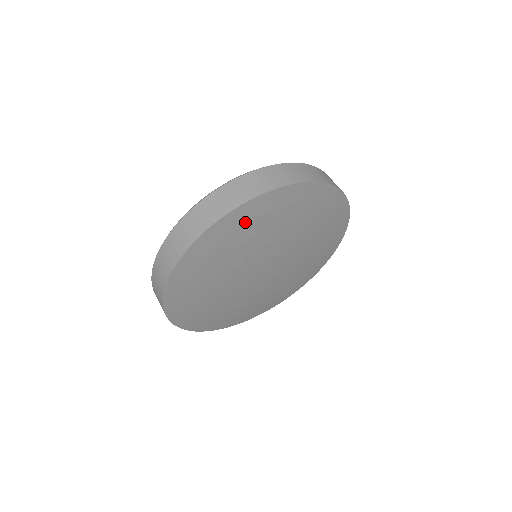
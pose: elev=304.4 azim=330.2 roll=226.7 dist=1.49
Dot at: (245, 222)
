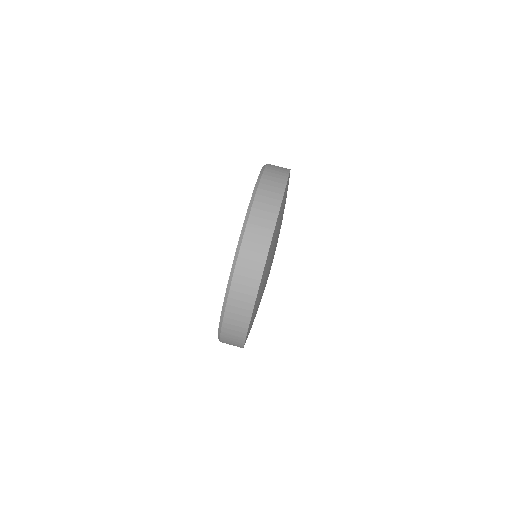
Dot at: occluded
